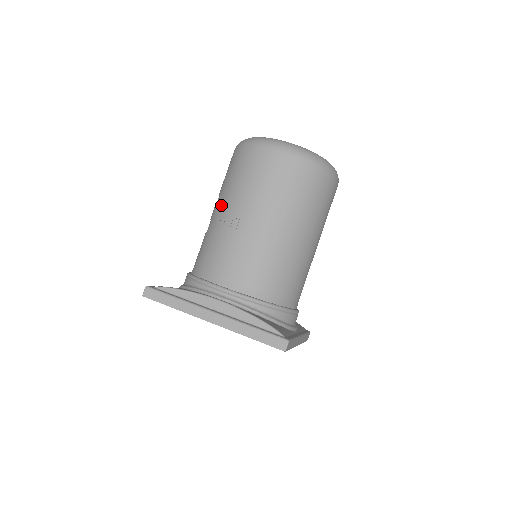
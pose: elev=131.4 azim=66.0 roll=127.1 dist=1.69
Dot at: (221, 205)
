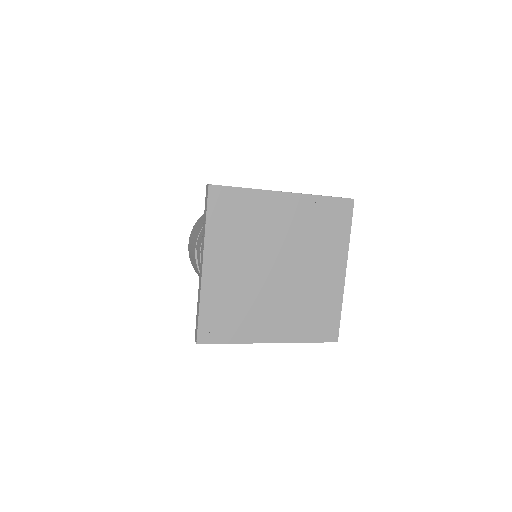
Dot at: occluded
